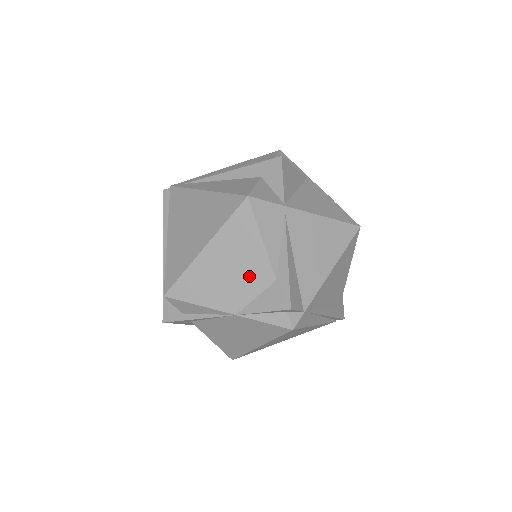
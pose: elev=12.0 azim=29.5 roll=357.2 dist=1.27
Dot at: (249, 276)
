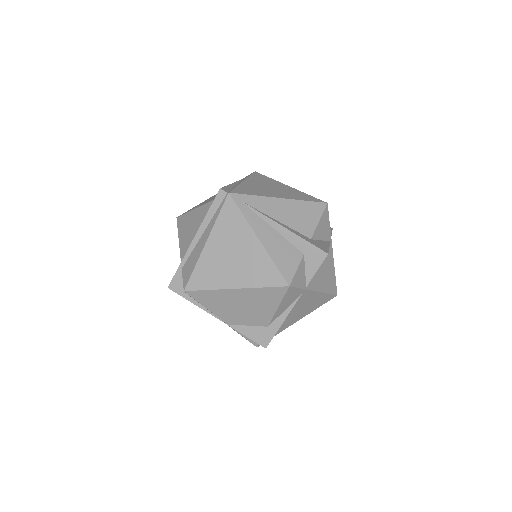
Dot at: (253, 316)
